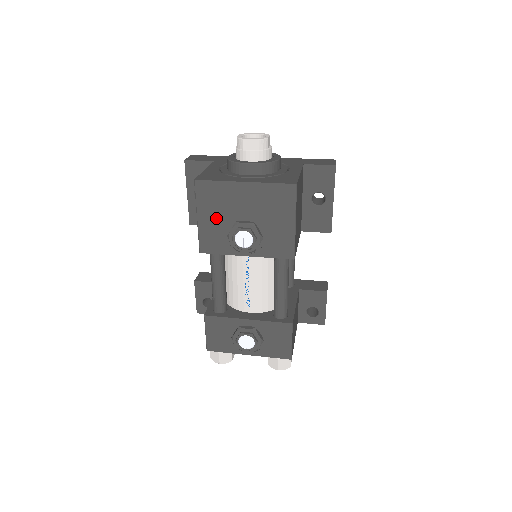
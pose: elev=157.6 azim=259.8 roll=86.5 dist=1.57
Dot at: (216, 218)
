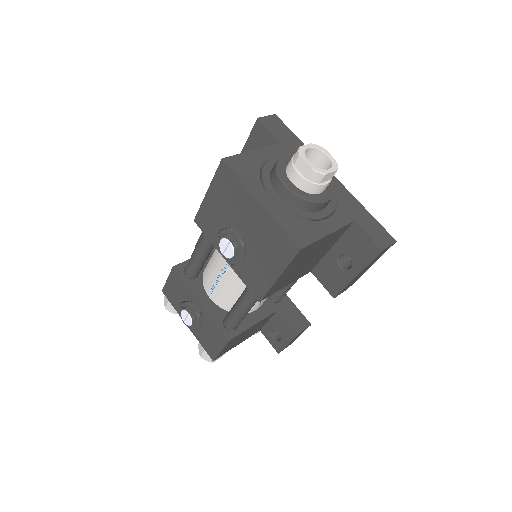
Dot at: (220, 207)
